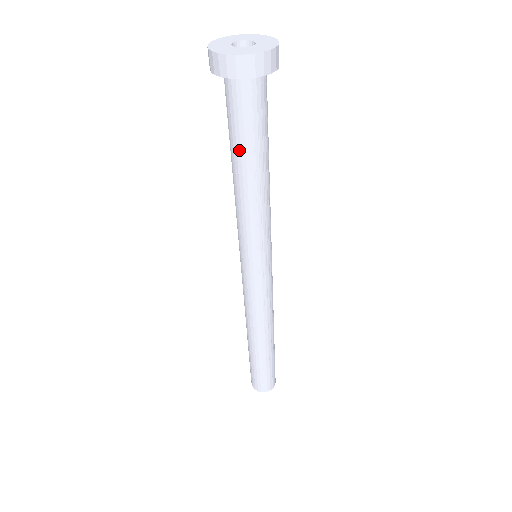
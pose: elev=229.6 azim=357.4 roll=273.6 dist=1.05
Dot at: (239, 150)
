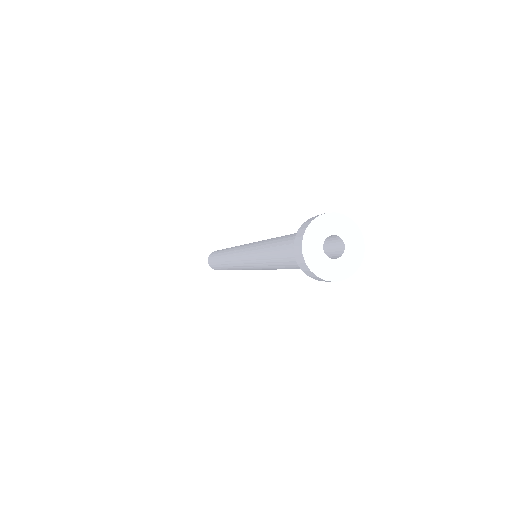
Dot at: occluded
